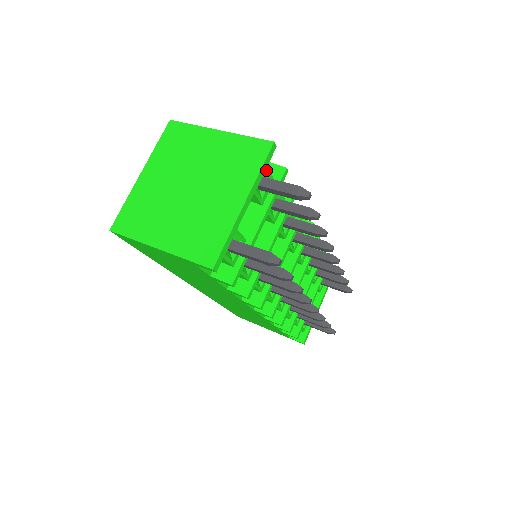
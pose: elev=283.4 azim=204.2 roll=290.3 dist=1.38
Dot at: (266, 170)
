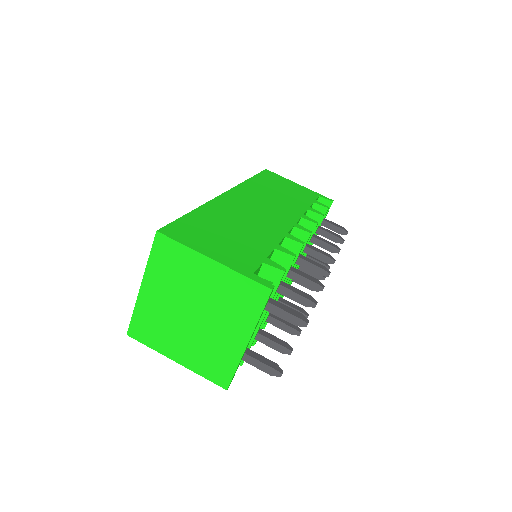
Dot at: occluded
